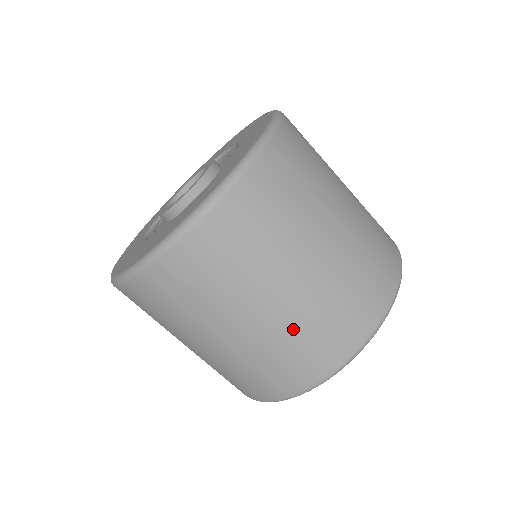
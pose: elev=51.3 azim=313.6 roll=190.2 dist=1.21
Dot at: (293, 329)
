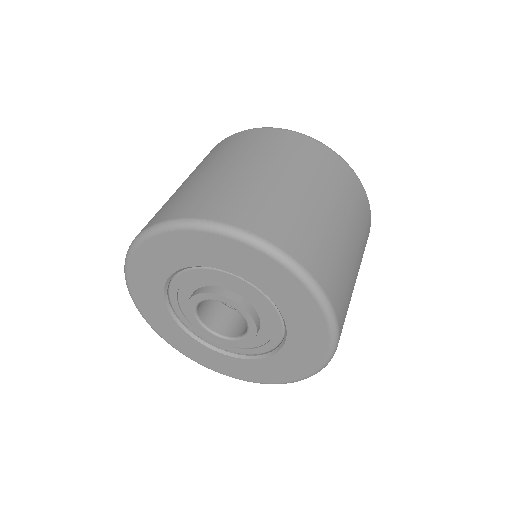
Dot at: occluded
